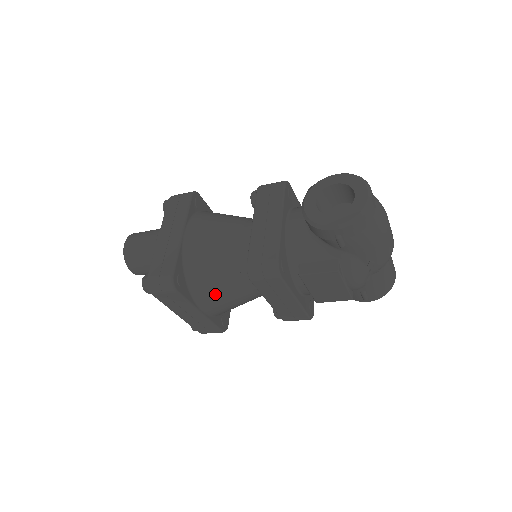
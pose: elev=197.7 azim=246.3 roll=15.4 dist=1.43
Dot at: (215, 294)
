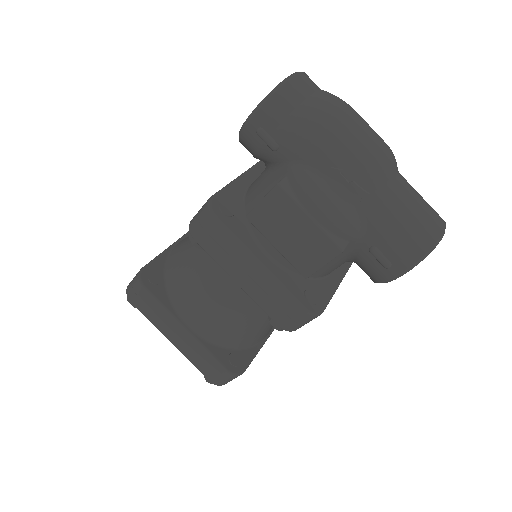
Dot at: (193, 295)
